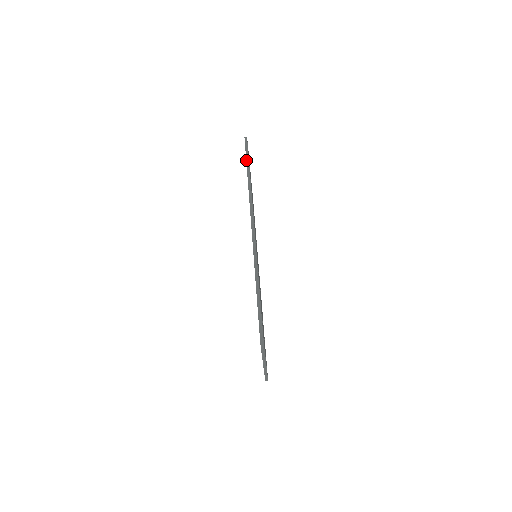
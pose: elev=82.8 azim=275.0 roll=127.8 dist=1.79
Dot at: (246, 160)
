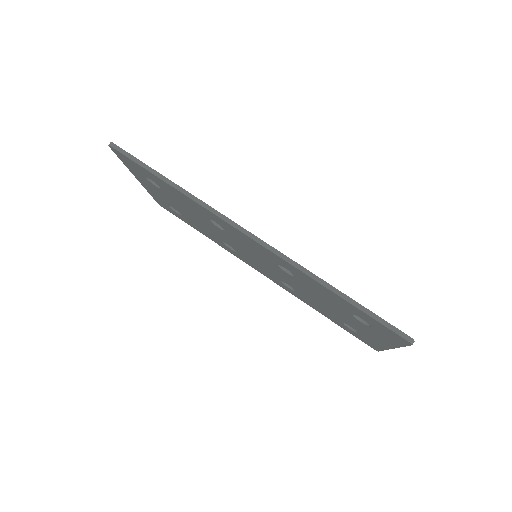
Dot at: (146, 170)
